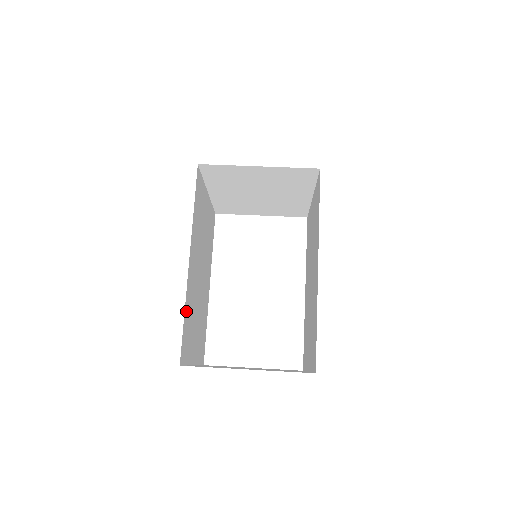
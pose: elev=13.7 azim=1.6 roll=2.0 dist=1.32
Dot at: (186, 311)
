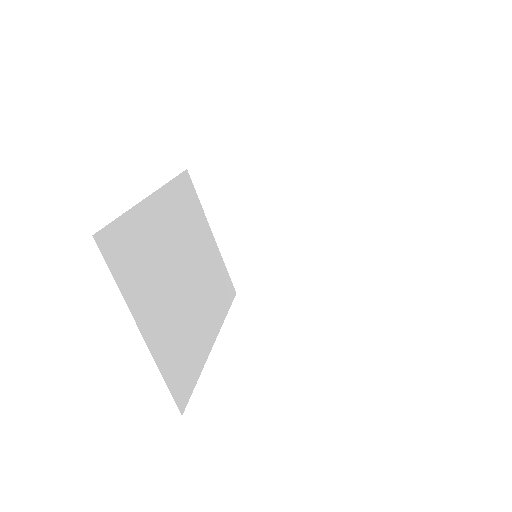
Dot at: (131, 223)
